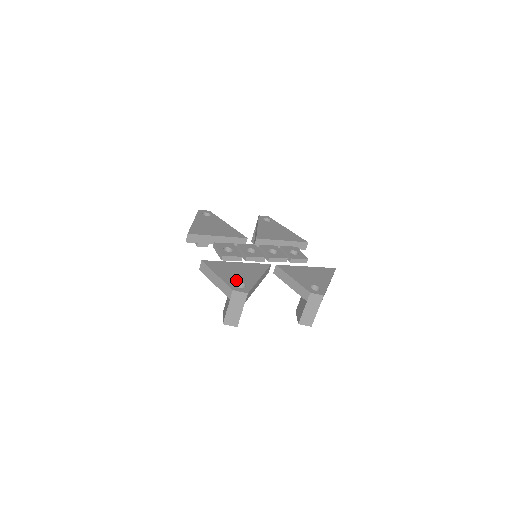
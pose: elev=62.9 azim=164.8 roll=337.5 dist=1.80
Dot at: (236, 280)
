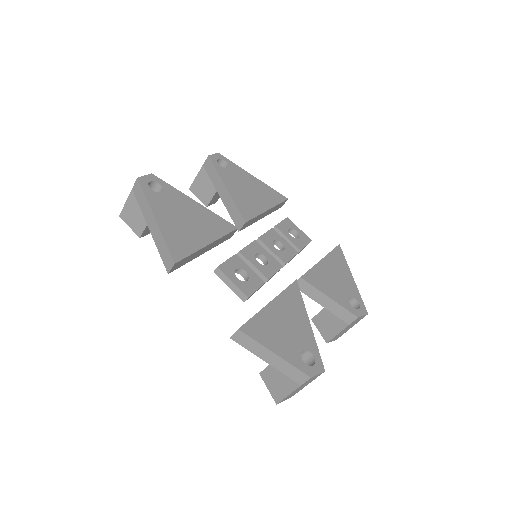
Dot at: (298, 350)
